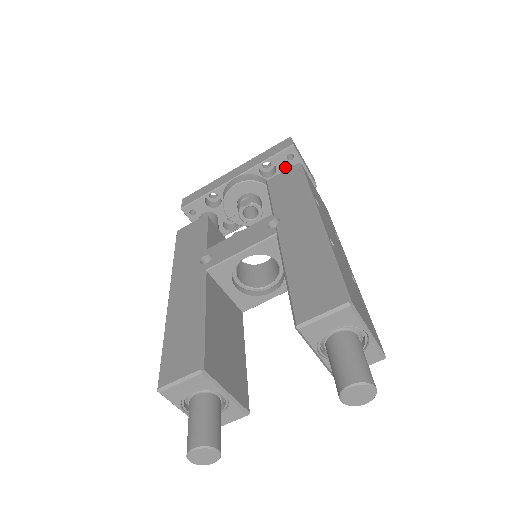
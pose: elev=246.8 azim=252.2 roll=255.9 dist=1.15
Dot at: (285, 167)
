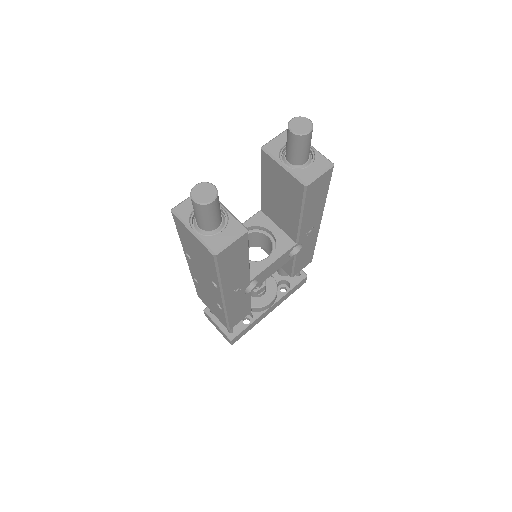
Dot at: occluded
